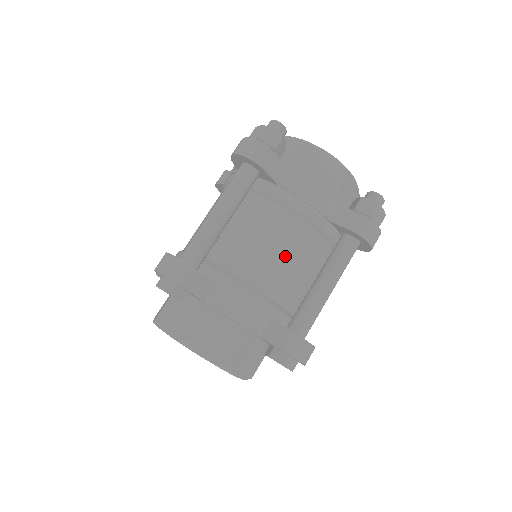
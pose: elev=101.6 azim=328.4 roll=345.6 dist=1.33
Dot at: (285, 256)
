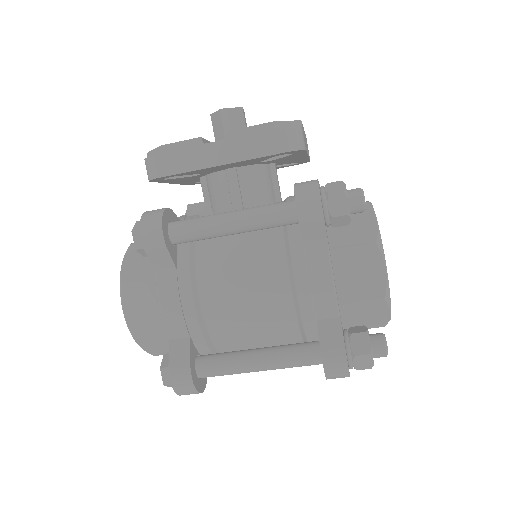
Dot at: occluded
